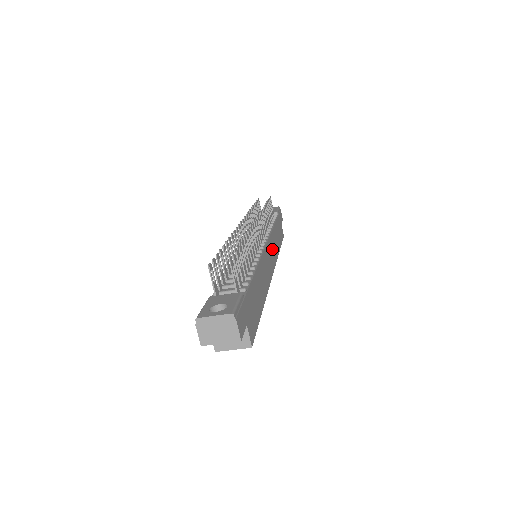
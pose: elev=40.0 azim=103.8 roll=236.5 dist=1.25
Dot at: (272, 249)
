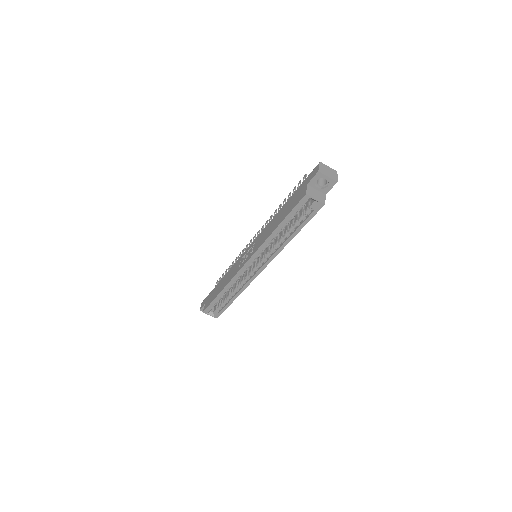
Dot at: occluded
